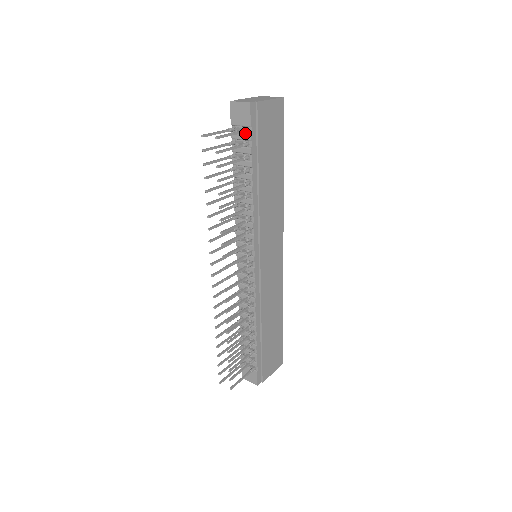
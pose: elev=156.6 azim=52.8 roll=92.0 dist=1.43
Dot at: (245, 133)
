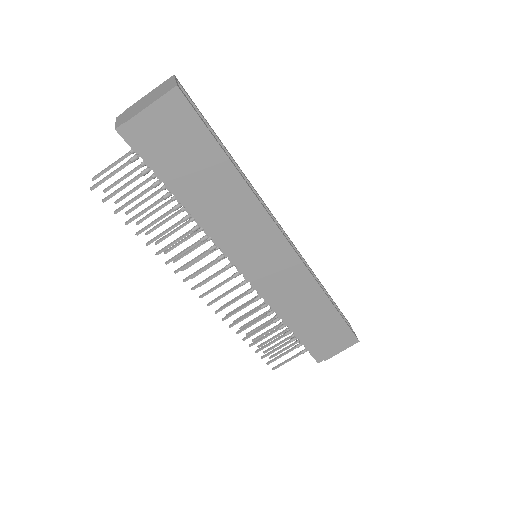
Dot at: occluded
